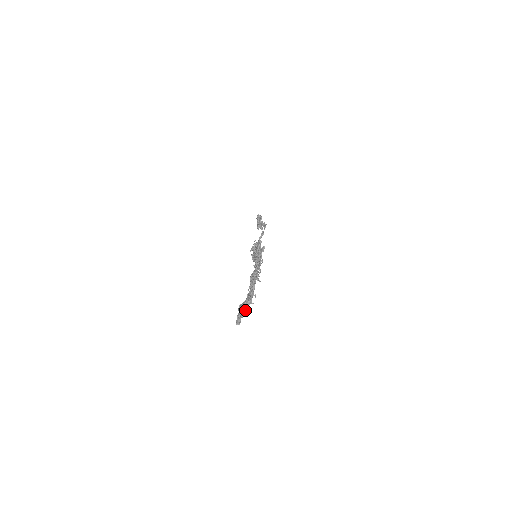
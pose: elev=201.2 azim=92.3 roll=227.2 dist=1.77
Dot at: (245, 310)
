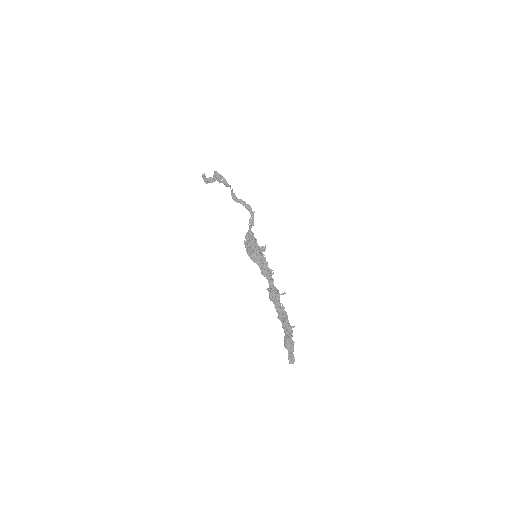
Dot at: occluded
